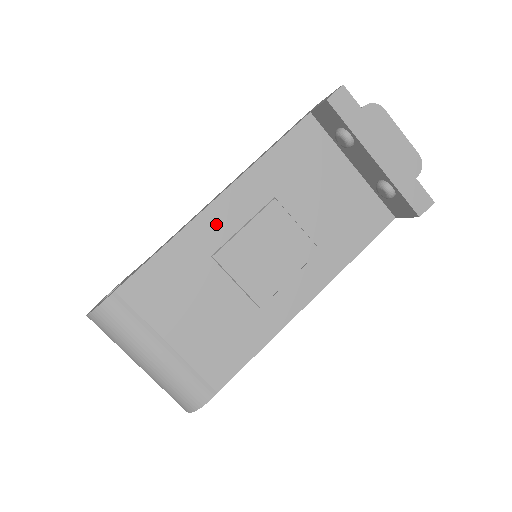
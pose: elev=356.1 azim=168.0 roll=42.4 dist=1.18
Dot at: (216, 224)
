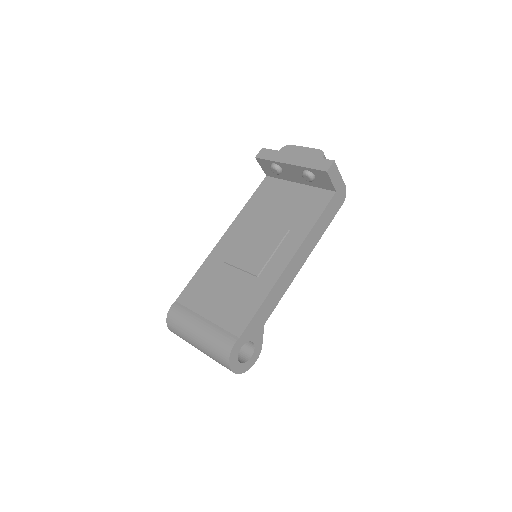
Dot at: (225, 246)
